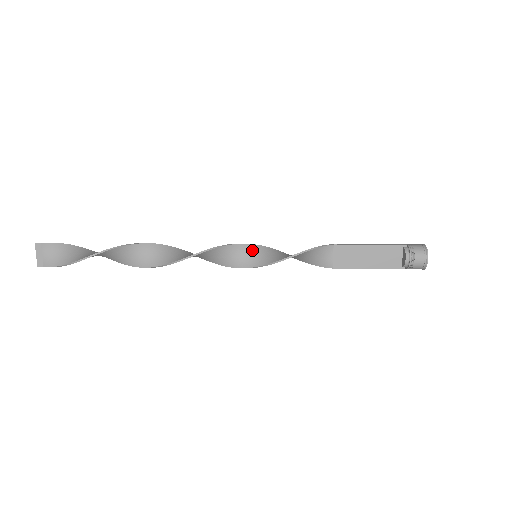
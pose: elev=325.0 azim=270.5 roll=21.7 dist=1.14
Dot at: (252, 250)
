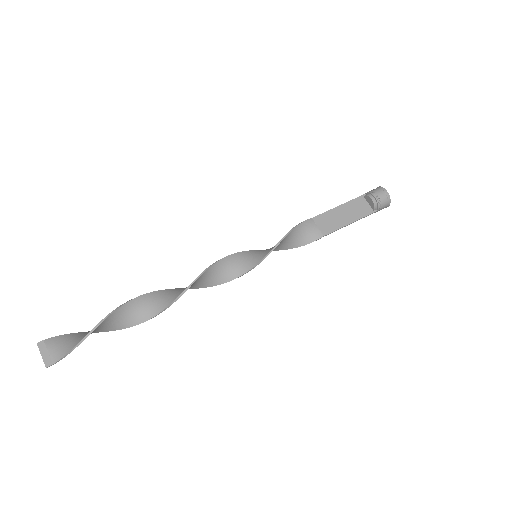
Dot at: (250, 254)
